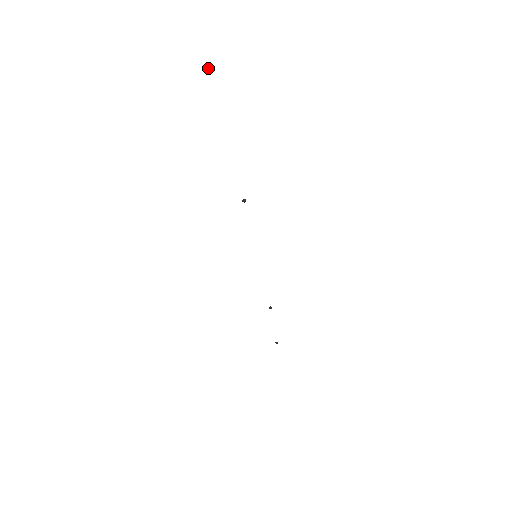
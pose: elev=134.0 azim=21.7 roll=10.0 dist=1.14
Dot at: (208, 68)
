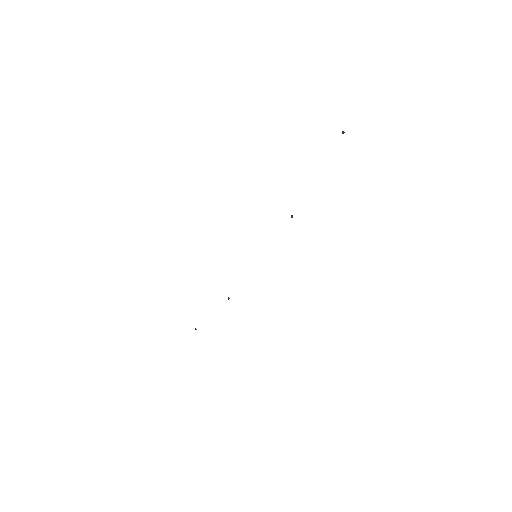
Dot at: occluded
